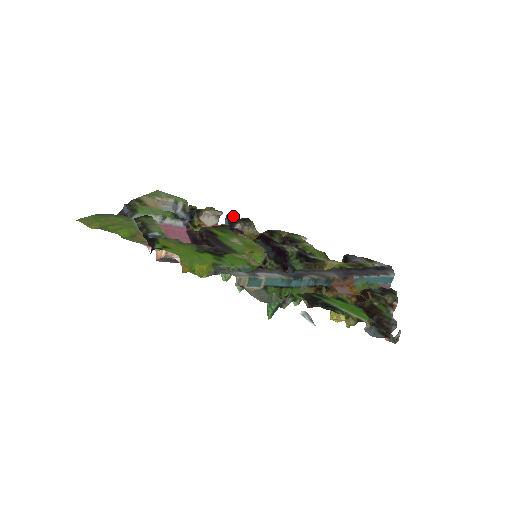
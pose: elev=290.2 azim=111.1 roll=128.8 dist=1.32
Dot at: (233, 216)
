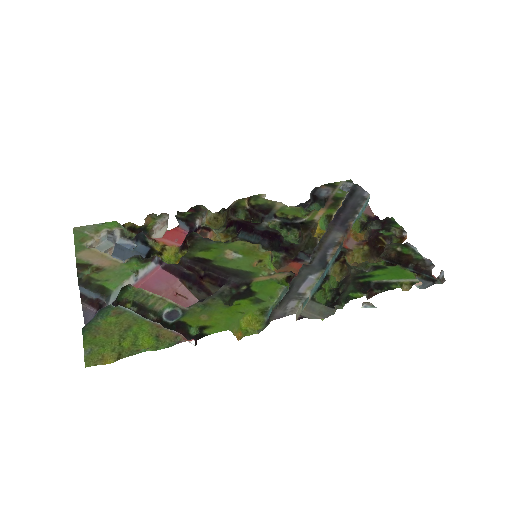
Dot at: (183, 213)
